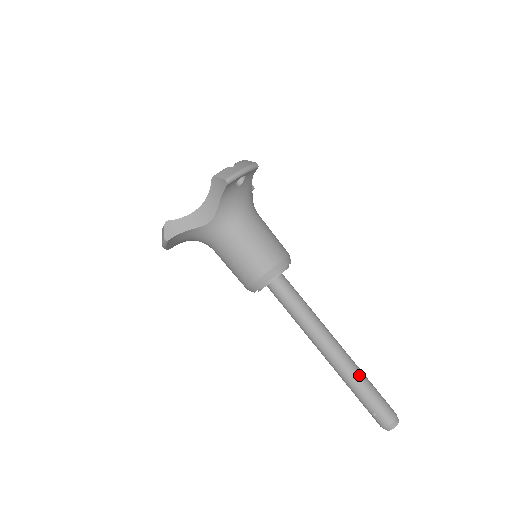
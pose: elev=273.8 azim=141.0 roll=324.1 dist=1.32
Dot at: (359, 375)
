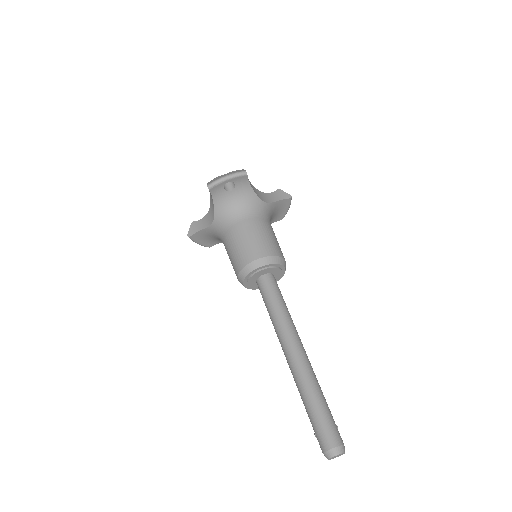
Dot at: (308, 387)
